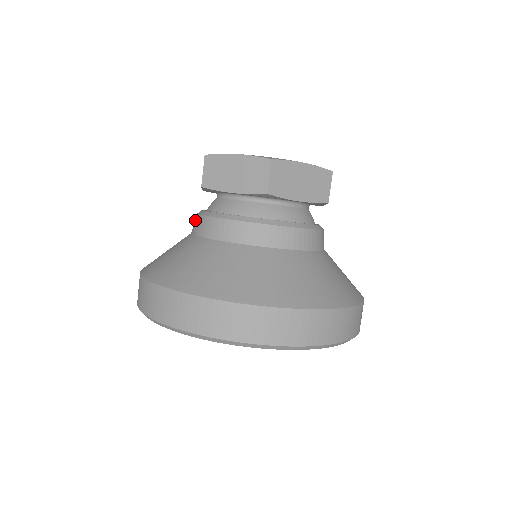
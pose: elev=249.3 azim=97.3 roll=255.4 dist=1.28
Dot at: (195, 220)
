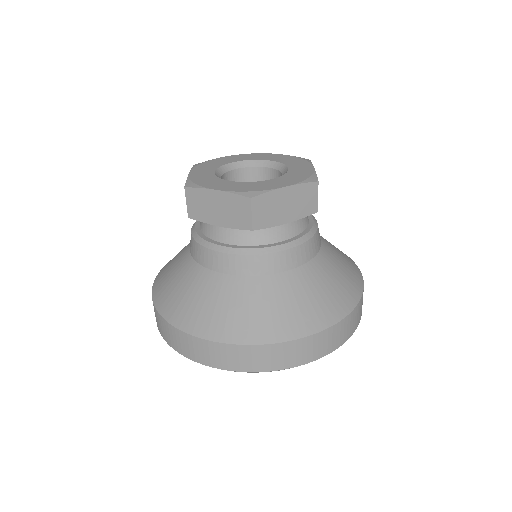
Dot at: occluded
